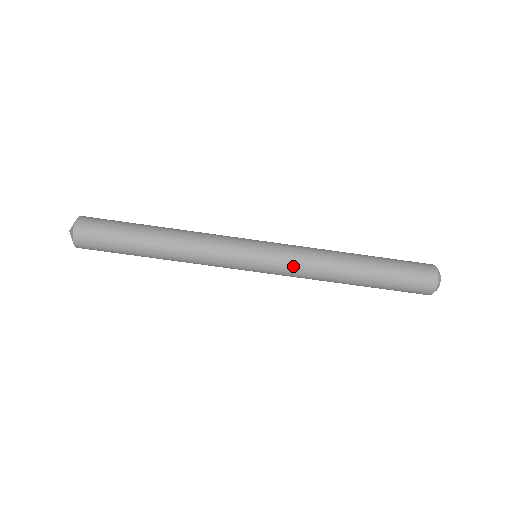
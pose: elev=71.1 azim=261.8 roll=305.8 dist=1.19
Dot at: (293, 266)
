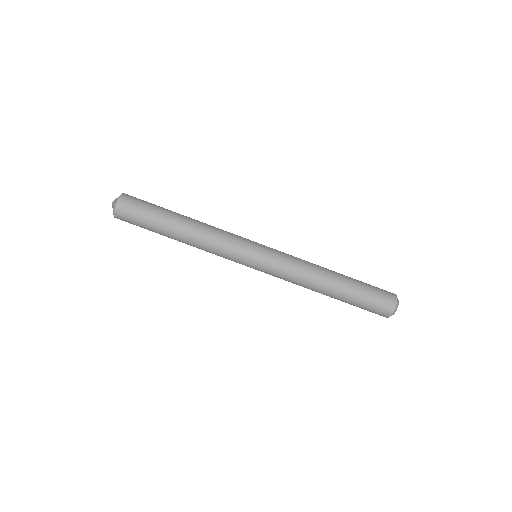
Dot at: (288, 259)
